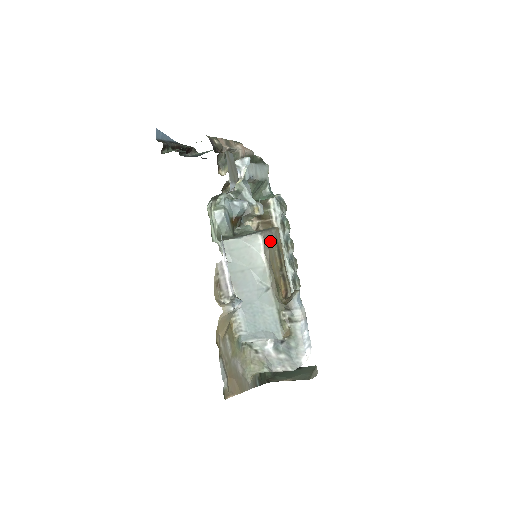
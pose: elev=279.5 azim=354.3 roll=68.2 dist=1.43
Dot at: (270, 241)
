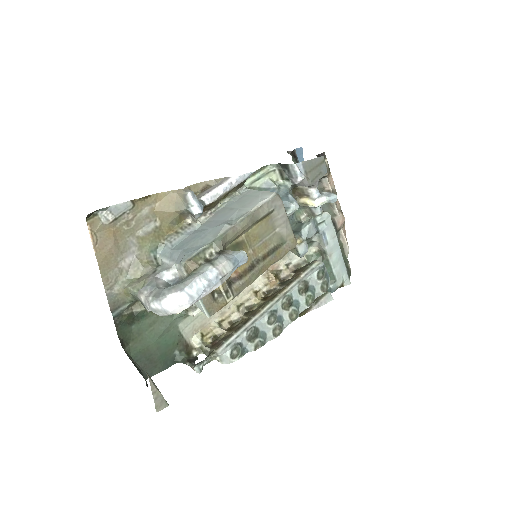
Dot at: (278, 225)
